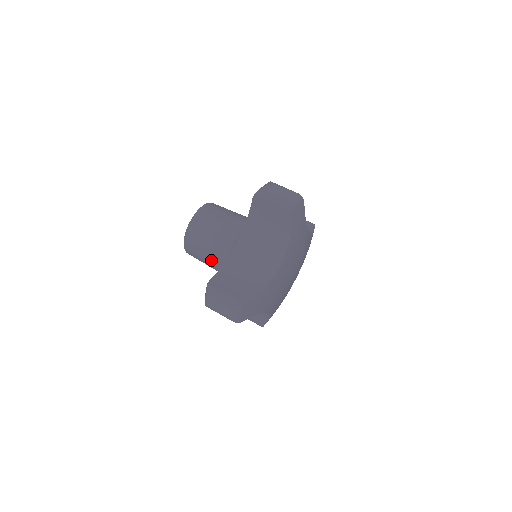
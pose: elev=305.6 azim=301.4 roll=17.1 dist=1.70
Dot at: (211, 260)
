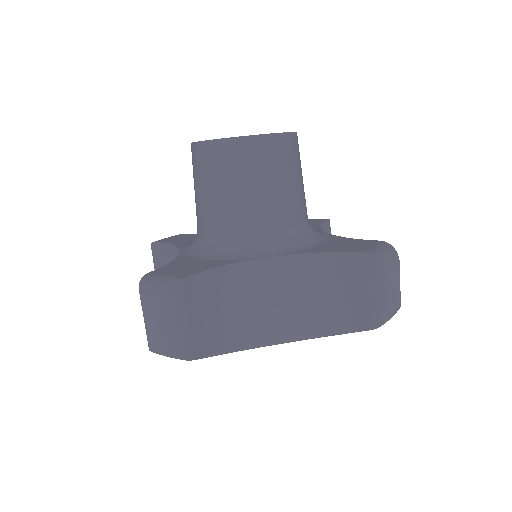
Dot at: occluded
